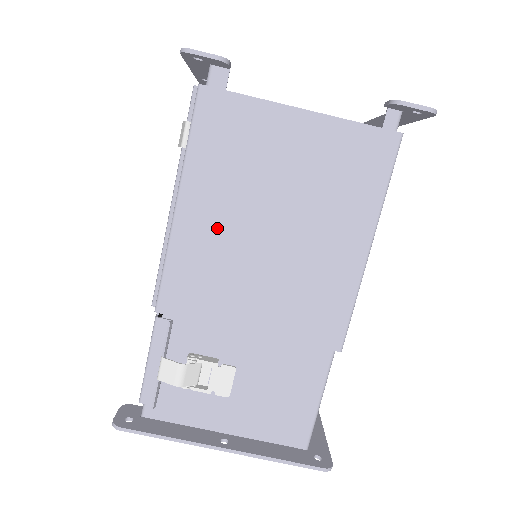
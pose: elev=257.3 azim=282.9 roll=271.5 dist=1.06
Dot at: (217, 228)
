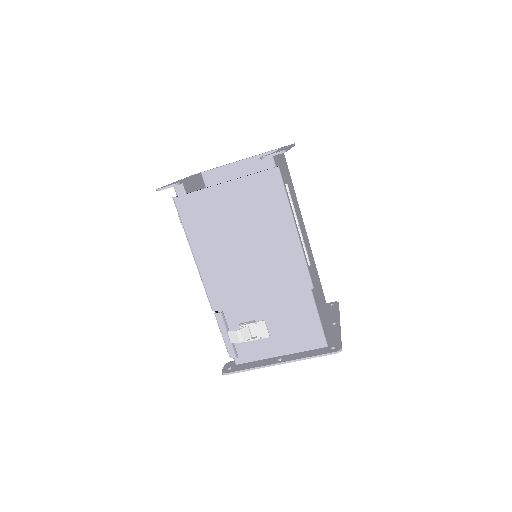
Dot at: (218, 258)
